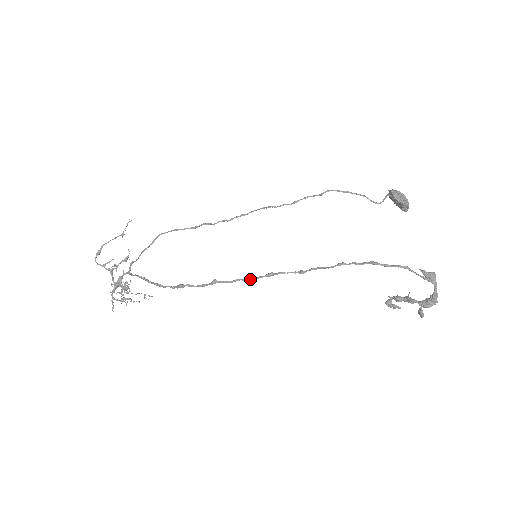
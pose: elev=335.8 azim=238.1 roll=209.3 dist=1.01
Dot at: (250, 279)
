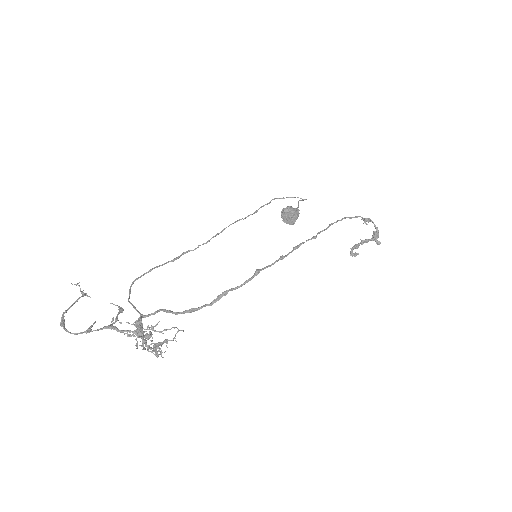
Dot at: (286, 256)
